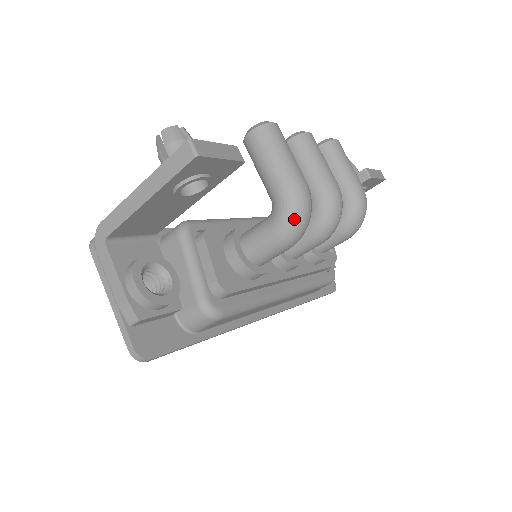
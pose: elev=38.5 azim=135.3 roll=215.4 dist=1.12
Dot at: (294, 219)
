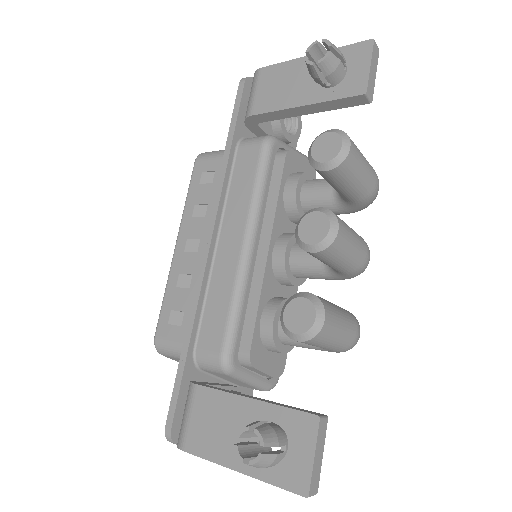
Dot at: occluded
